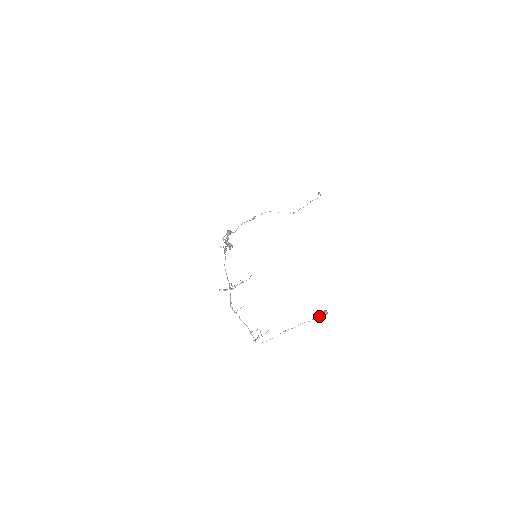
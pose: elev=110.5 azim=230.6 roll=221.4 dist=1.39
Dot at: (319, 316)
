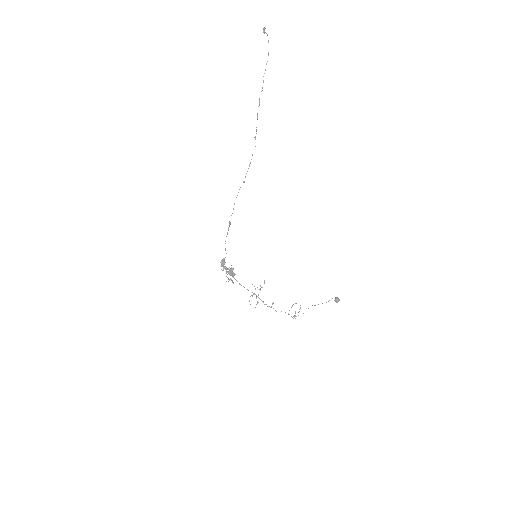
Dot at: occluded
